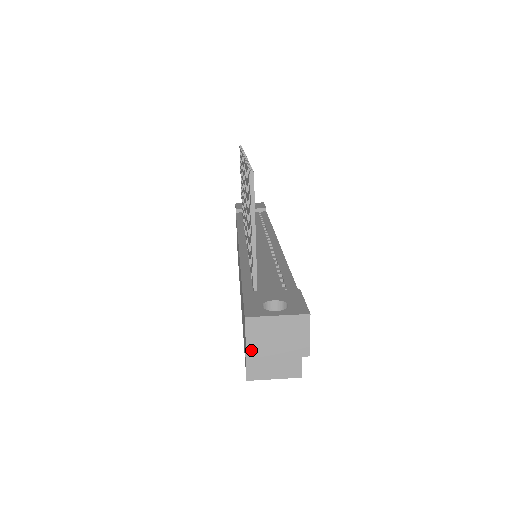
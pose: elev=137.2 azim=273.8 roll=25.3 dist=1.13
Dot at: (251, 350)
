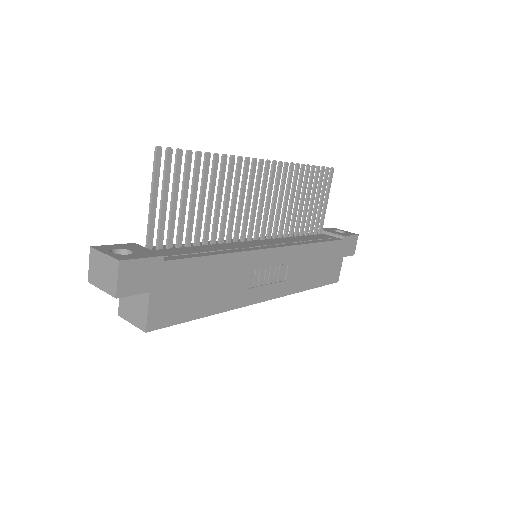
Dot at: (90, 275)
